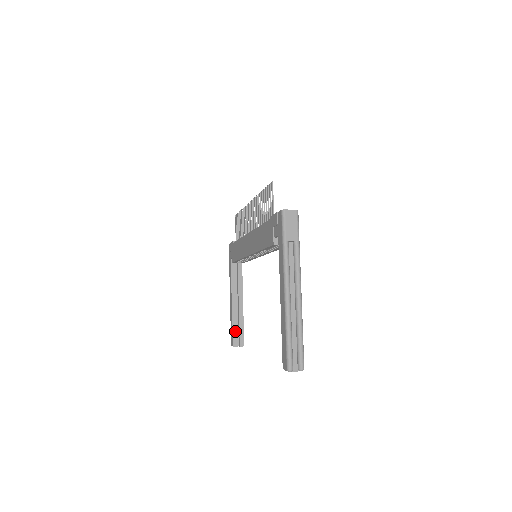
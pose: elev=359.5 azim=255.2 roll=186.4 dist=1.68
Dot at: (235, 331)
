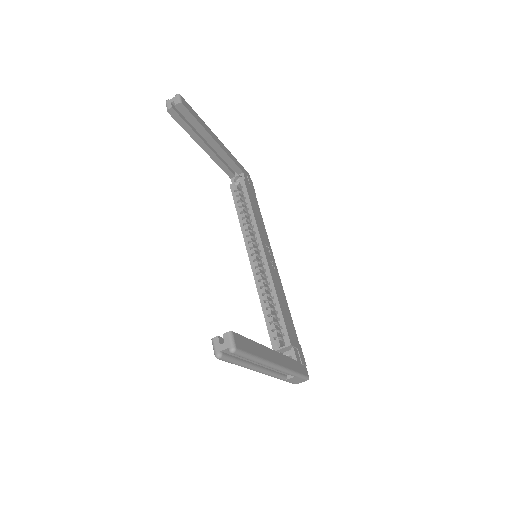
Dot at: occluded
